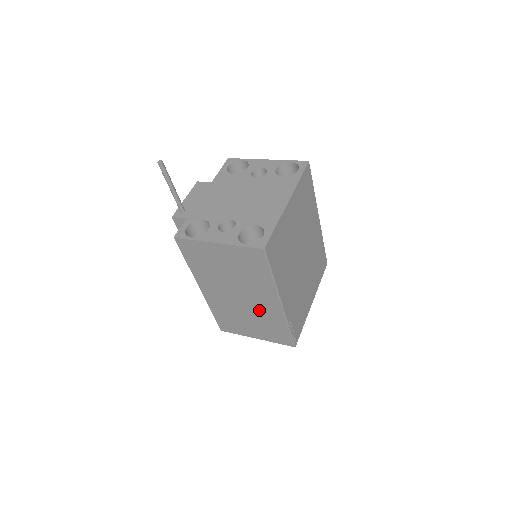
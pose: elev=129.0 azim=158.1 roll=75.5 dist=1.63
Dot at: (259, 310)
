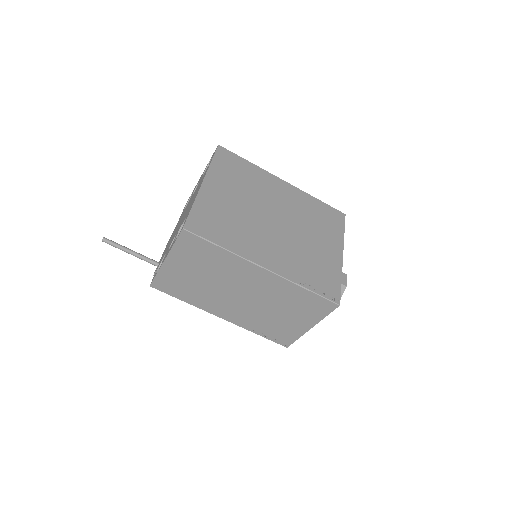
Dot at: (267, 294)
